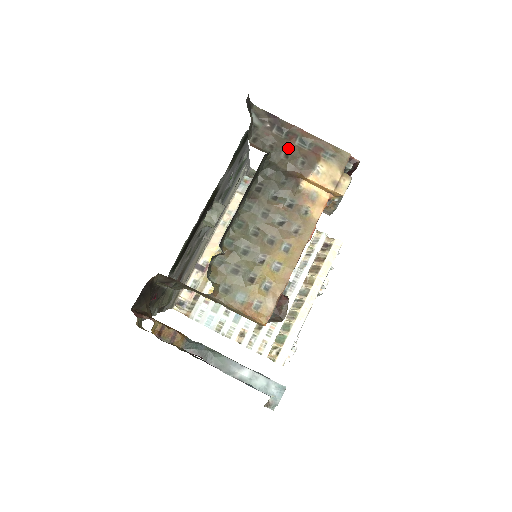
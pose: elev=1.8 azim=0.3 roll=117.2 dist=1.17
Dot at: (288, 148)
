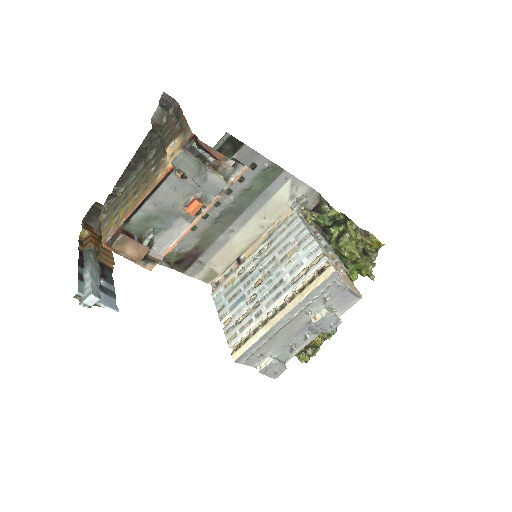
Dot at: (172, 129)
